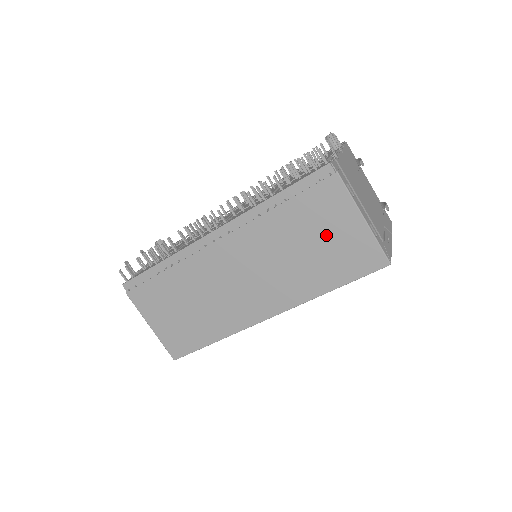
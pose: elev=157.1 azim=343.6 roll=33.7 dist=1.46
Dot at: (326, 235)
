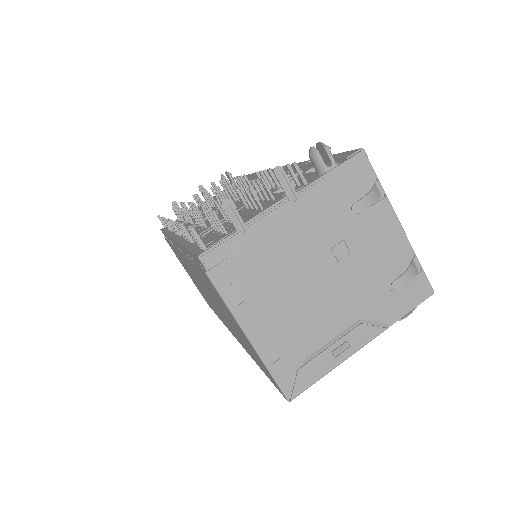
Dot at: (231, 320)
